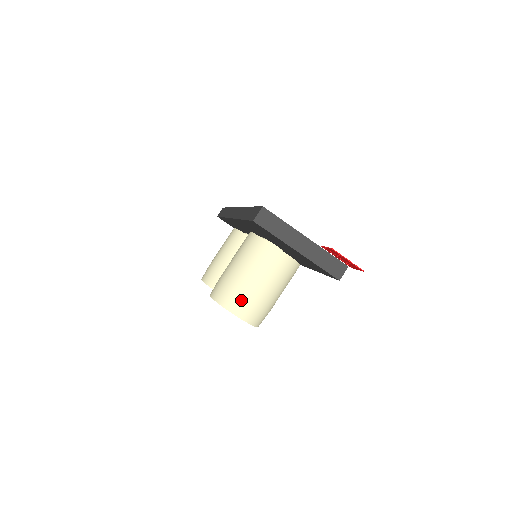
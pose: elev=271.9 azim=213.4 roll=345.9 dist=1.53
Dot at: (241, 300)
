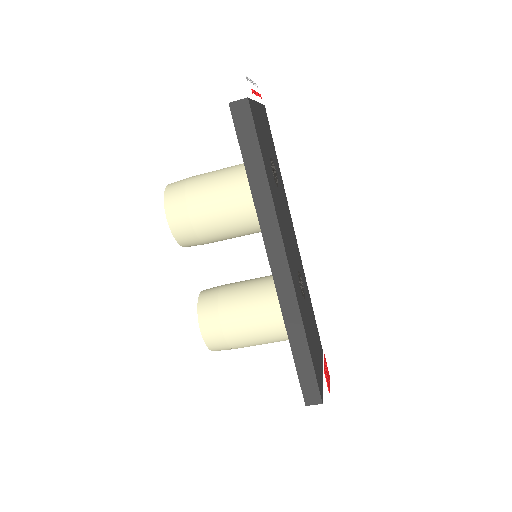
Dot at: occluded
